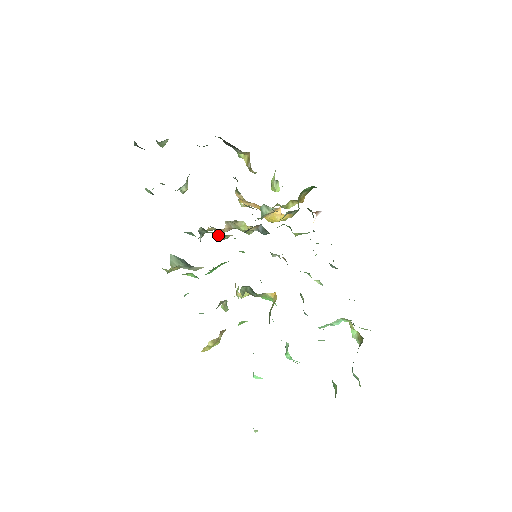
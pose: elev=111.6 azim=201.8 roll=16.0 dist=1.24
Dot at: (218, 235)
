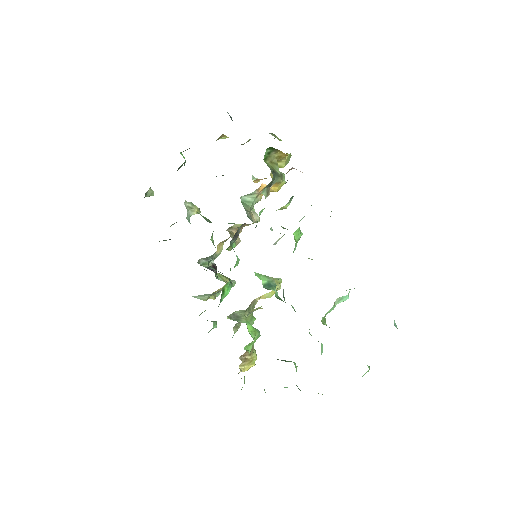
Dot at: occluded
